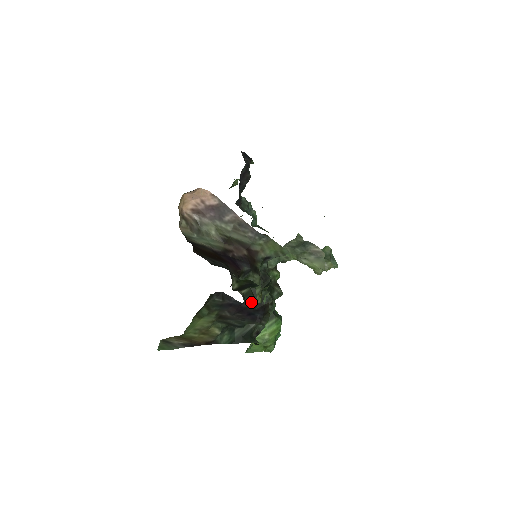
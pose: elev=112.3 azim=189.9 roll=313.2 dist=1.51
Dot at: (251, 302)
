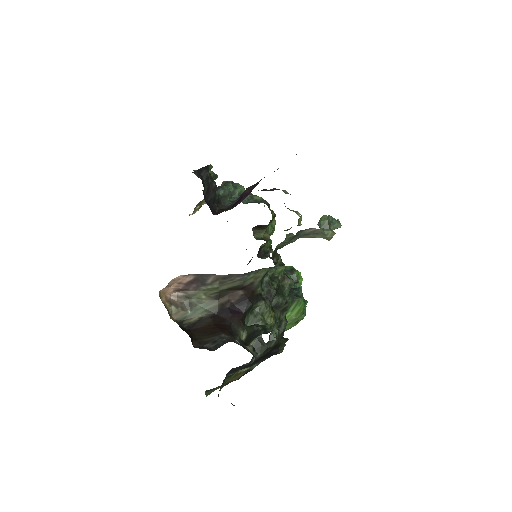
Dot at: (262, 351)
